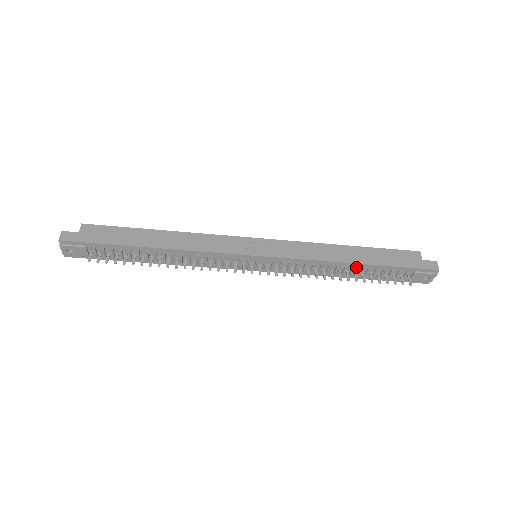
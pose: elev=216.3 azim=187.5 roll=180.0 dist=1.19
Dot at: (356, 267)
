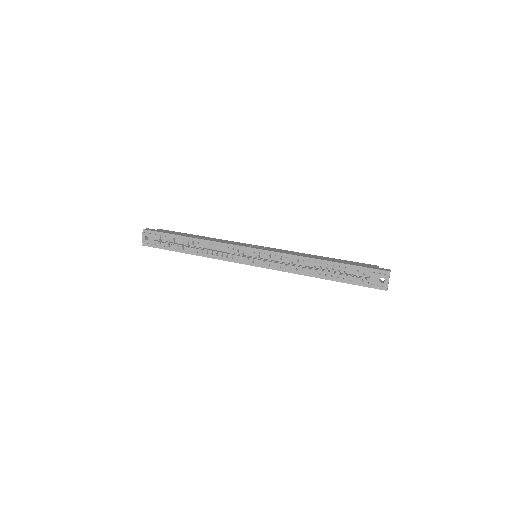
Dot at: (324, 265)
